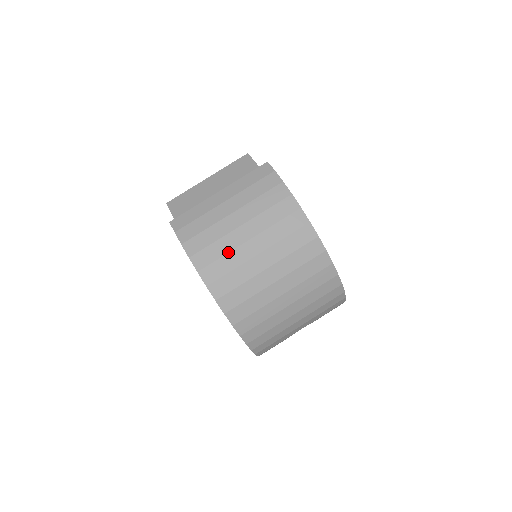
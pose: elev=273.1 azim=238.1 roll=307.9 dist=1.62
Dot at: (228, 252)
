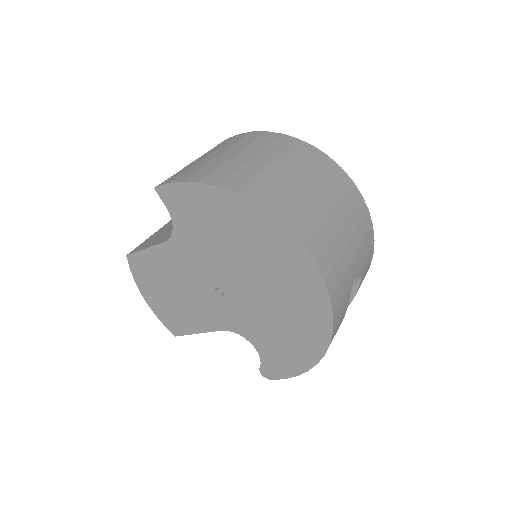
Dot at: (239, 168)
